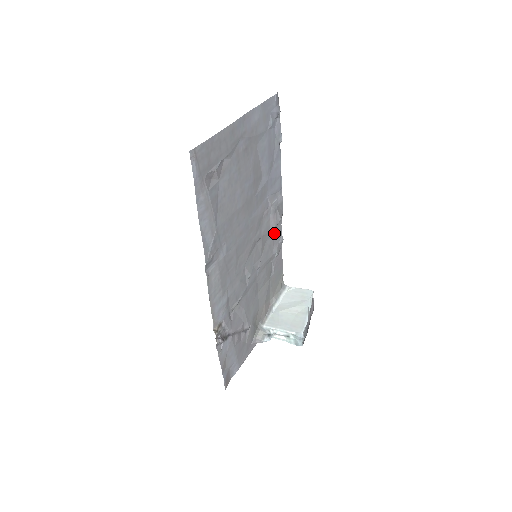
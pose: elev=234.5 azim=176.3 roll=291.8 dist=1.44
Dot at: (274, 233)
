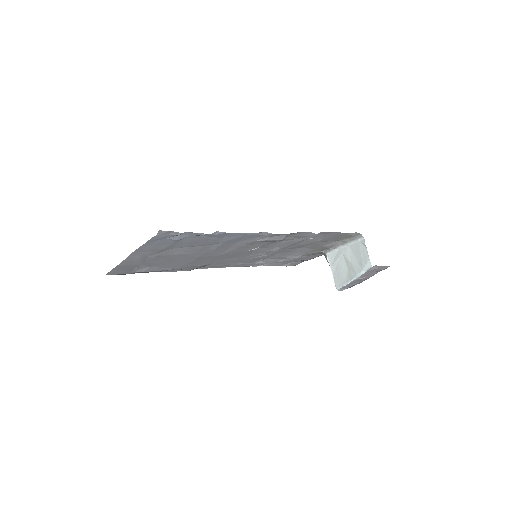
Dot at: (290, 236)
